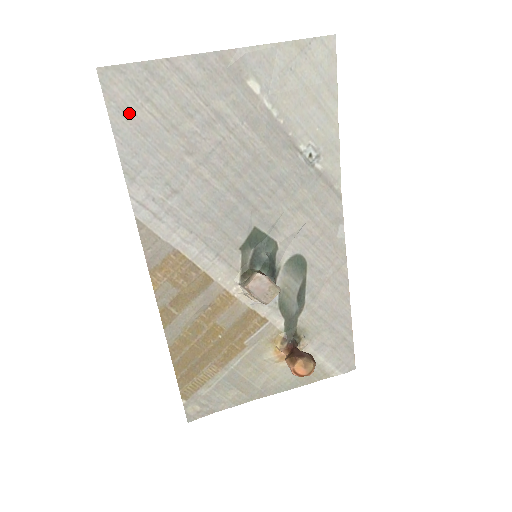
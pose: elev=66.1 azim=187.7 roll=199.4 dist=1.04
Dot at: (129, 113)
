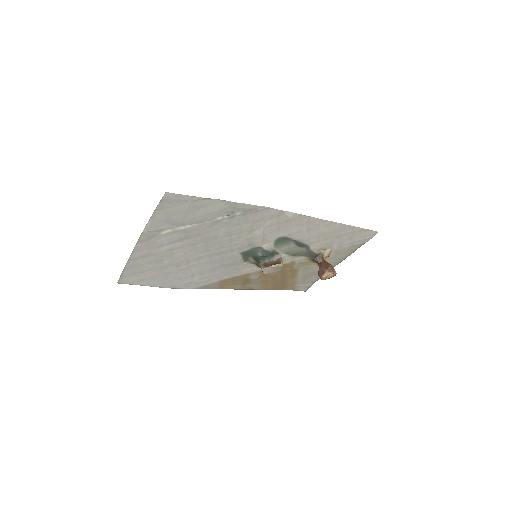
Dot at: (144, 279)
